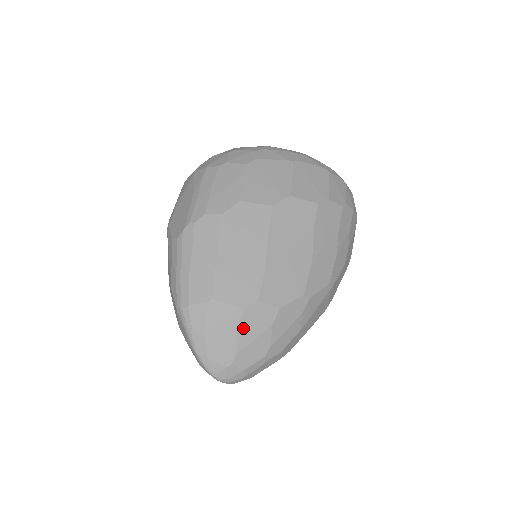
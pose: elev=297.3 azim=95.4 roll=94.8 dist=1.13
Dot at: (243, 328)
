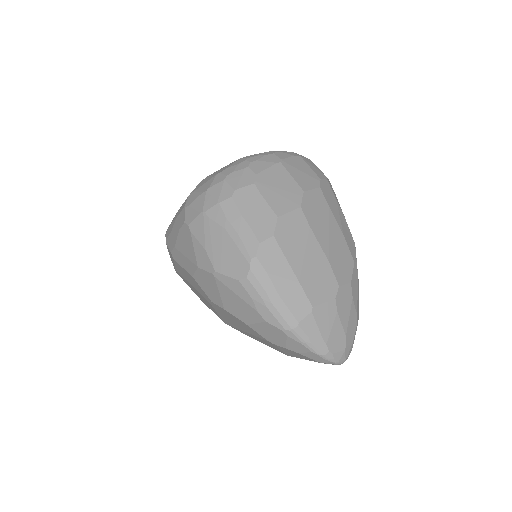
Dot at: (341, 314)
